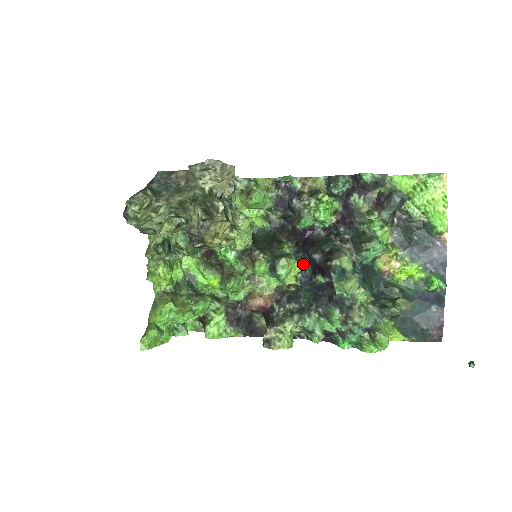
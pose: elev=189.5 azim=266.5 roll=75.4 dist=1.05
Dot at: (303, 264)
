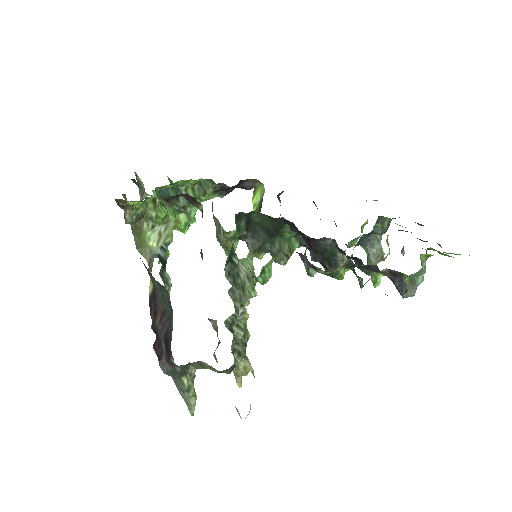
Dot at: occluded
